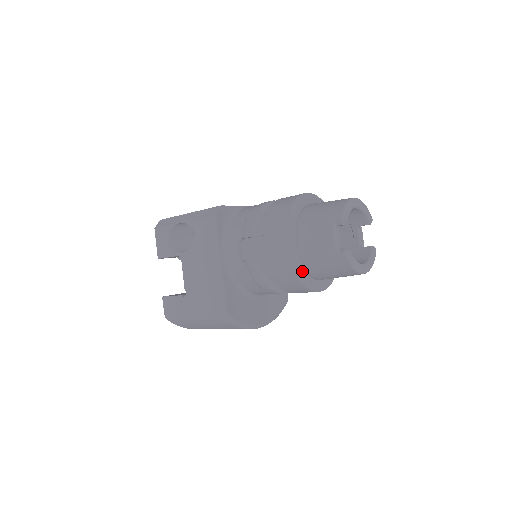
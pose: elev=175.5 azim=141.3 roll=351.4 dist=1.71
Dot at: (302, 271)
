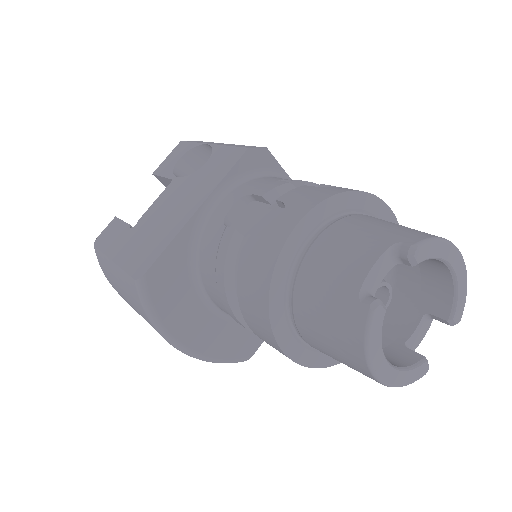
Dot at: (285, 293)
